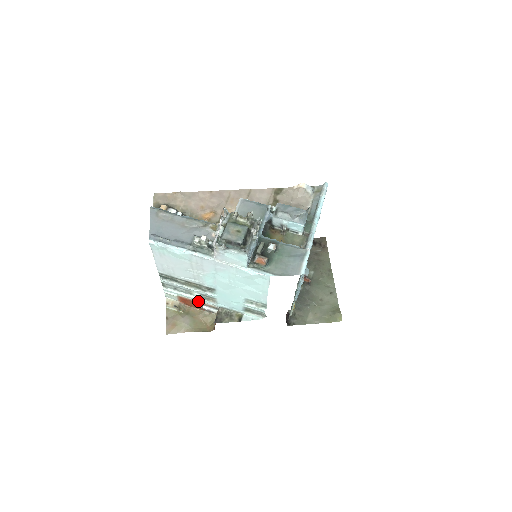
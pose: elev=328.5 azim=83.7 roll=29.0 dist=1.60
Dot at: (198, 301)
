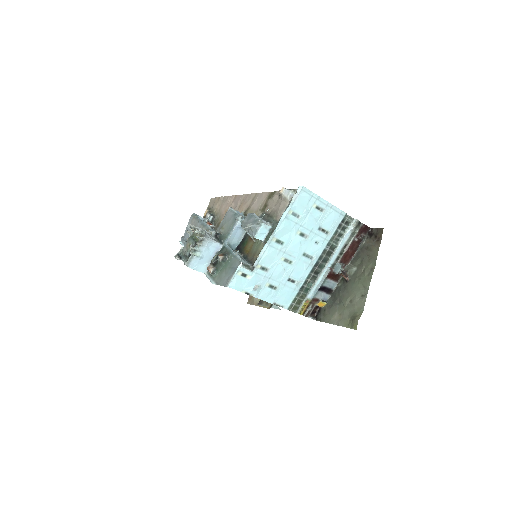
Dot at: occluded
